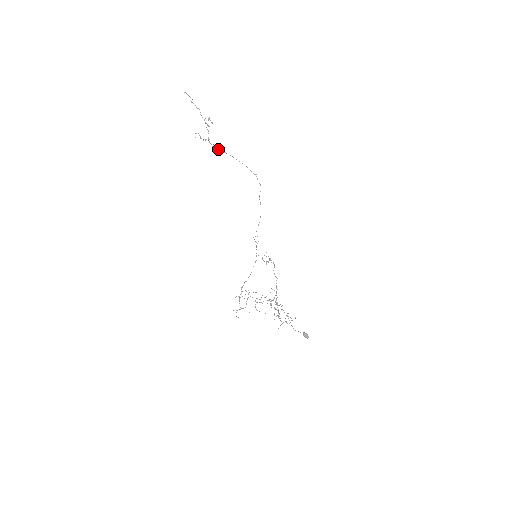
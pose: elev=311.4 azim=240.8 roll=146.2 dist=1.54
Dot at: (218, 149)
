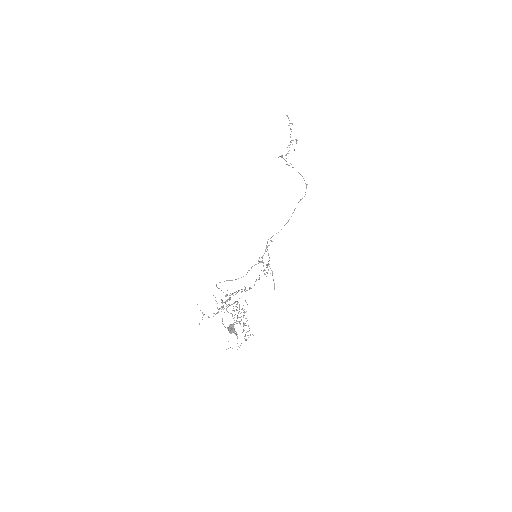
Dot at: (289, 165)
